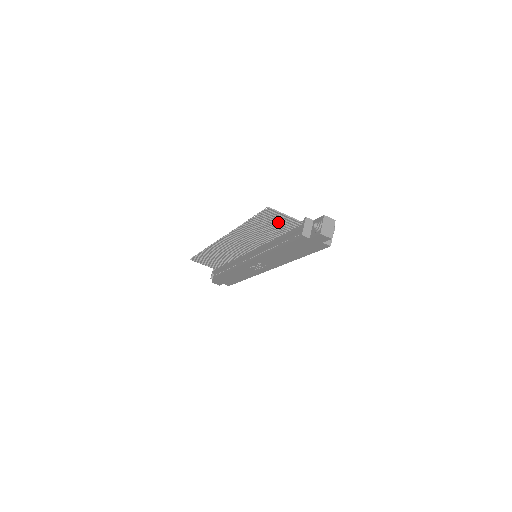
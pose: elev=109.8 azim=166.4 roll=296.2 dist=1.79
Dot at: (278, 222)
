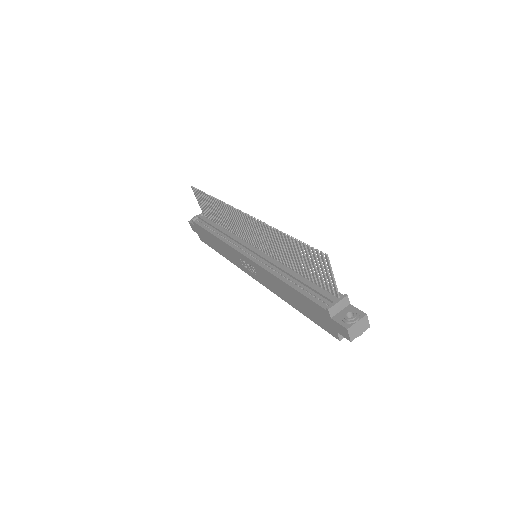
Dot at: (317, 269)
